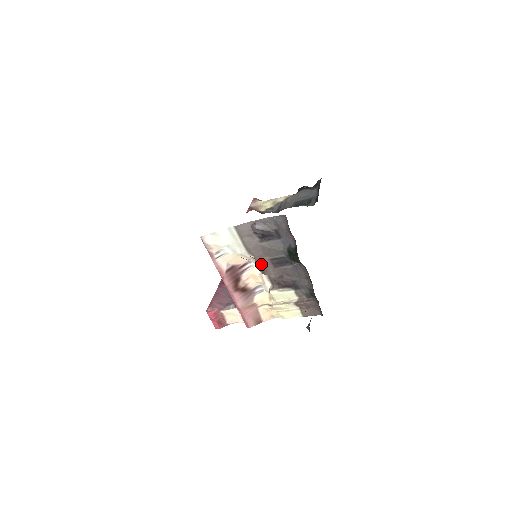
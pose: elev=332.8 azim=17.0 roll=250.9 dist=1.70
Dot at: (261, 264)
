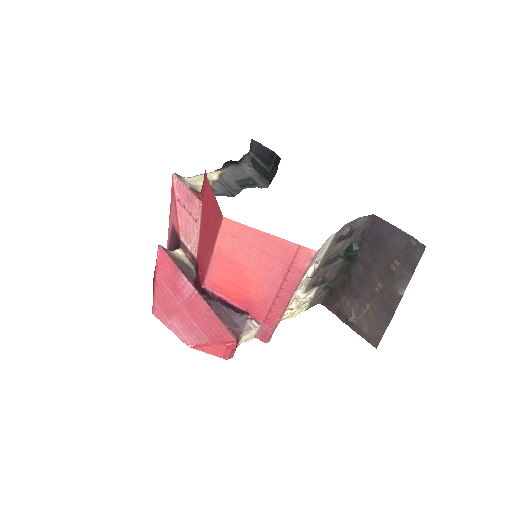
Dot at: (319, 268)
